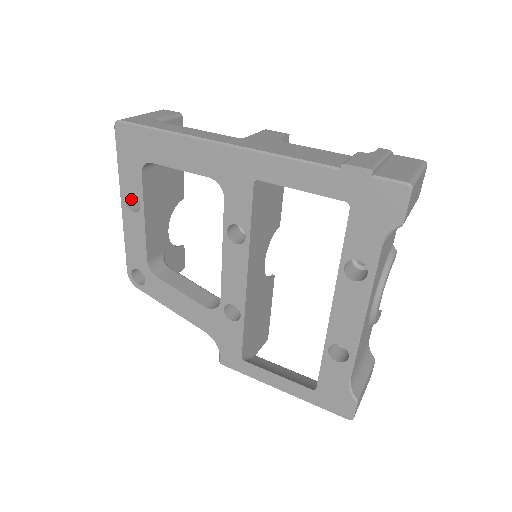
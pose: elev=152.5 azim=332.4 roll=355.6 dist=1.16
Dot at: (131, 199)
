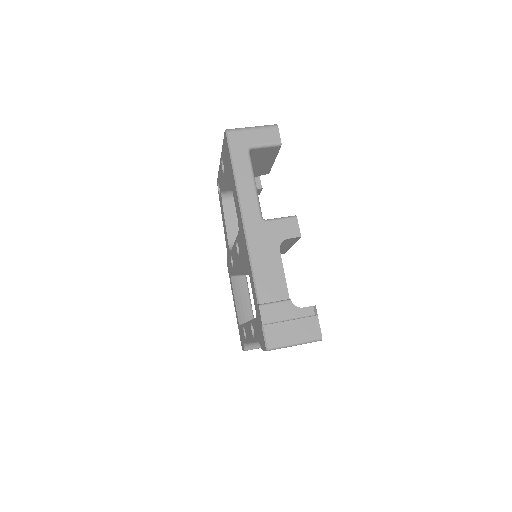
Dot at: occluded
